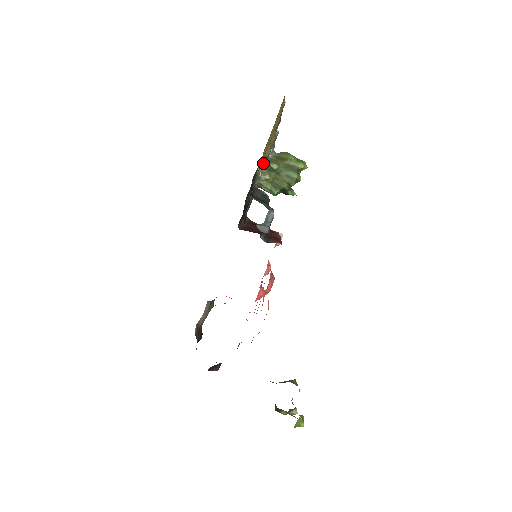
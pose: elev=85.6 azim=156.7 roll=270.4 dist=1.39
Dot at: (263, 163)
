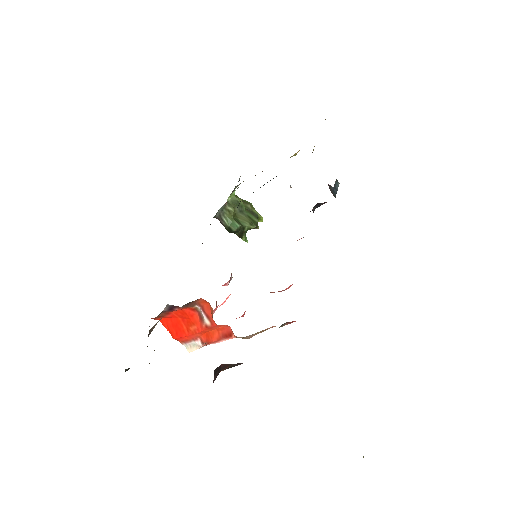
Dot at: (232, 193)
